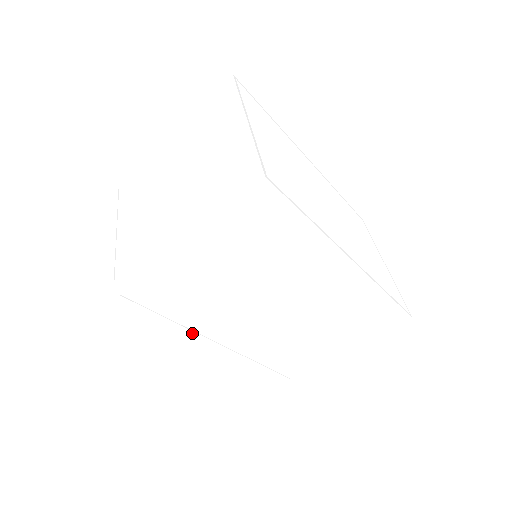
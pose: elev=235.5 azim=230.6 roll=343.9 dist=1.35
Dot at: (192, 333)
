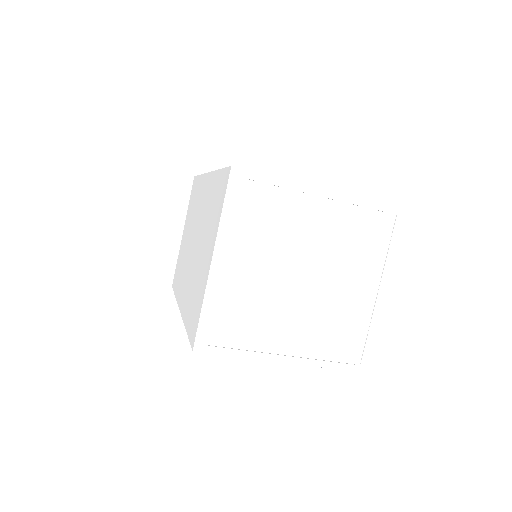
Dot at: occluded
